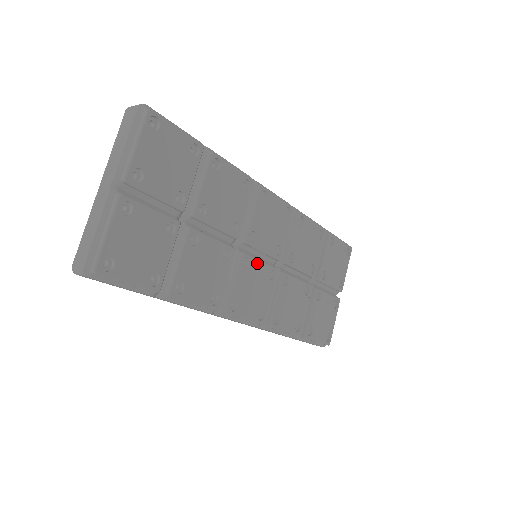
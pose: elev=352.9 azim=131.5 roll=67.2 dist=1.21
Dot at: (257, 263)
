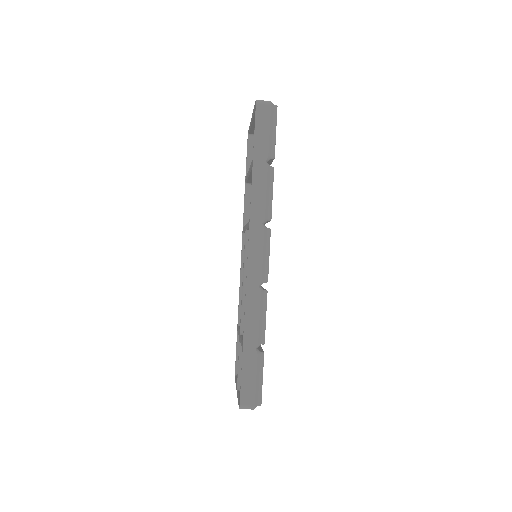
Dot at: occluded
